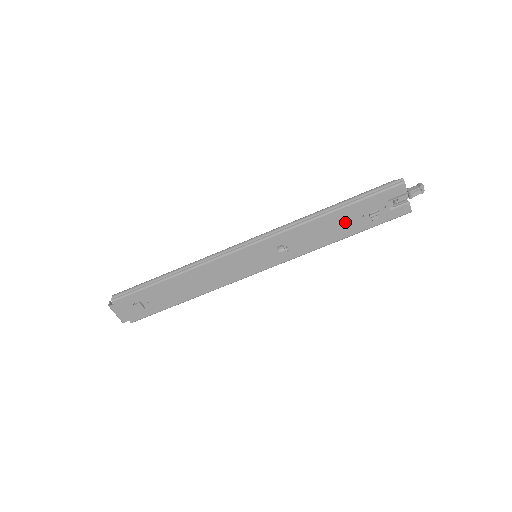
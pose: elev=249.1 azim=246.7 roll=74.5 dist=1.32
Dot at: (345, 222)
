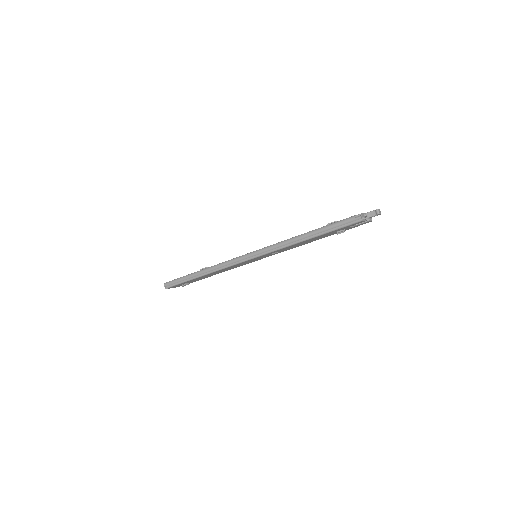
Dot at: (318, 238)
